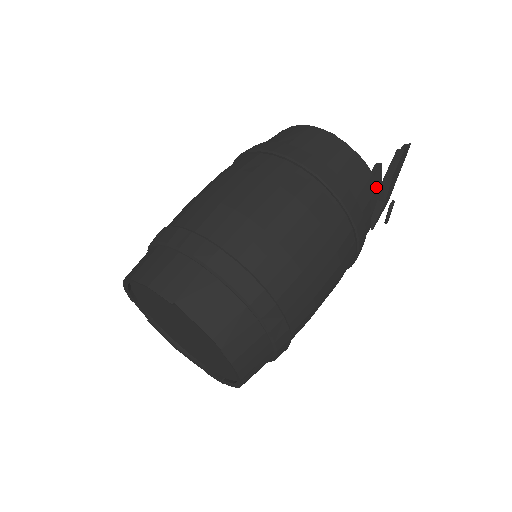
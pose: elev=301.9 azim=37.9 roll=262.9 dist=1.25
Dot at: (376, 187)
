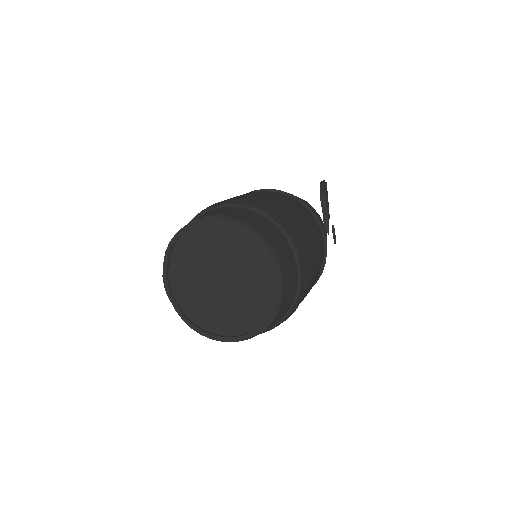
Dot at: (318, 214)
